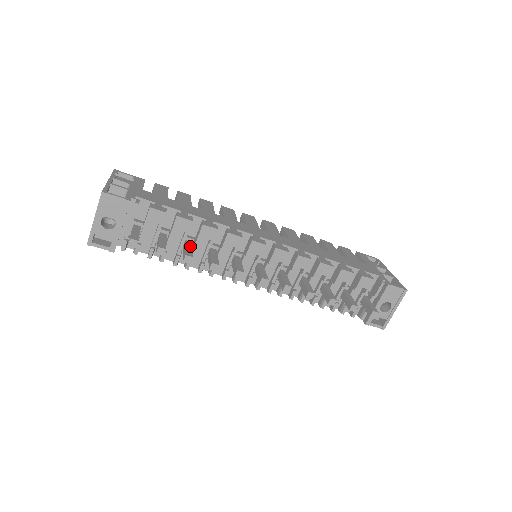
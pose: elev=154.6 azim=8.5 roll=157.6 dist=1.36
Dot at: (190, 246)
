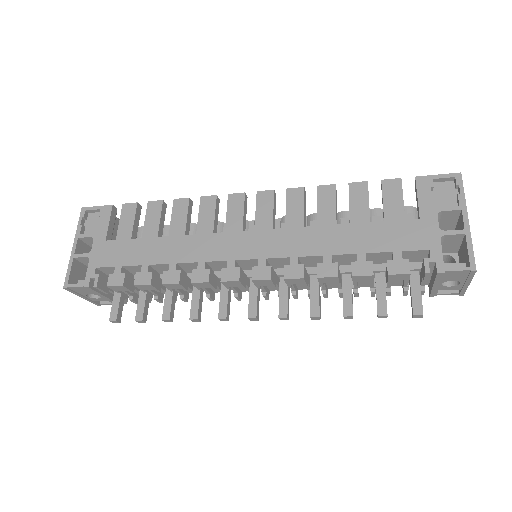
Dot at: (170, 294)
